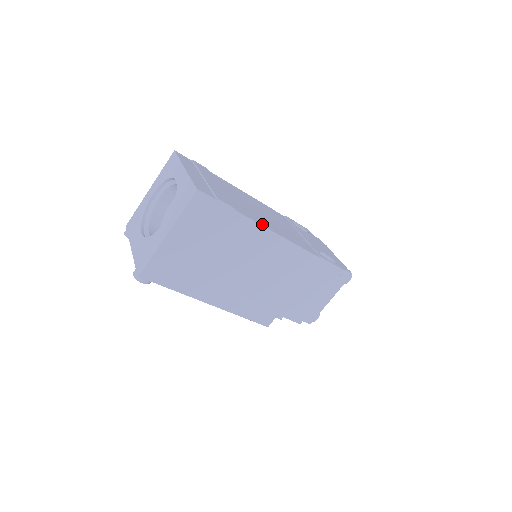
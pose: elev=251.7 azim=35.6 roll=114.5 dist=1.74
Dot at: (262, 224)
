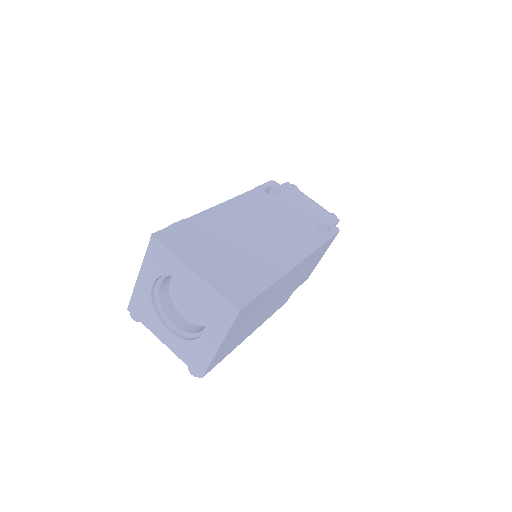
Dot at: (284, 270)
